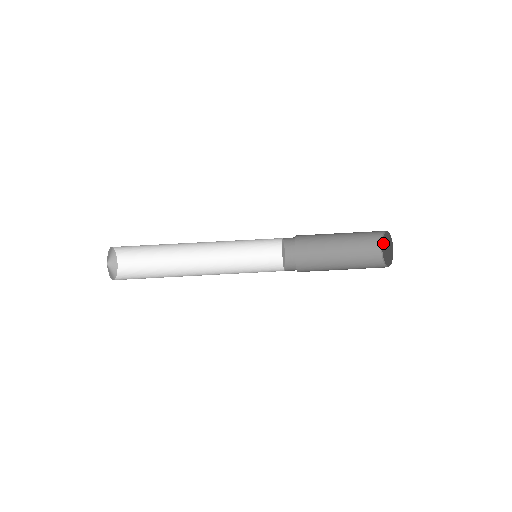
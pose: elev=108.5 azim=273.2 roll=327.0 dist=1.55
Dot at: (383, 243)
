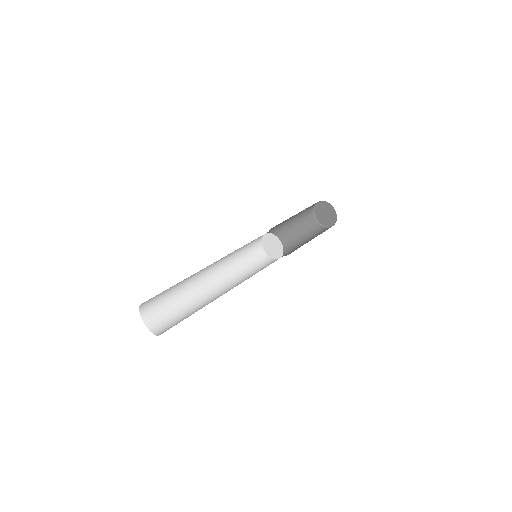
Dot at: (317, 209)
